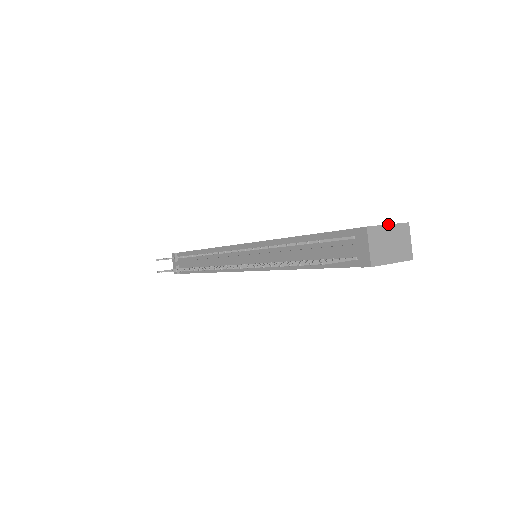
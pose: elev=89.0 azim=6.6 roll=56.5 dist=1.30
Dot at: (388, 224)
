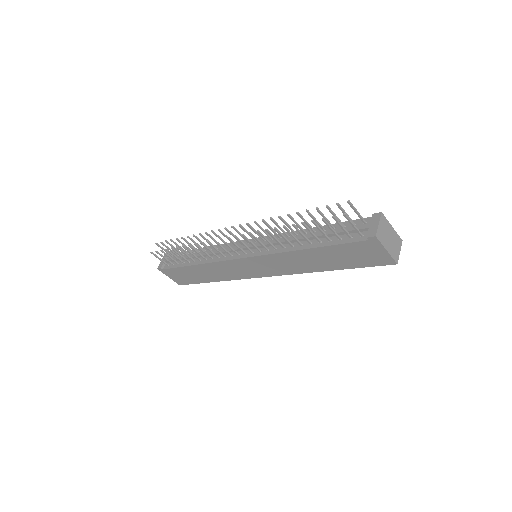
Dot at: occluded
